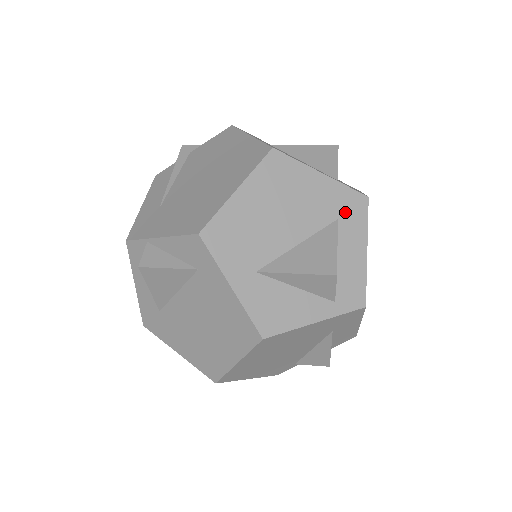
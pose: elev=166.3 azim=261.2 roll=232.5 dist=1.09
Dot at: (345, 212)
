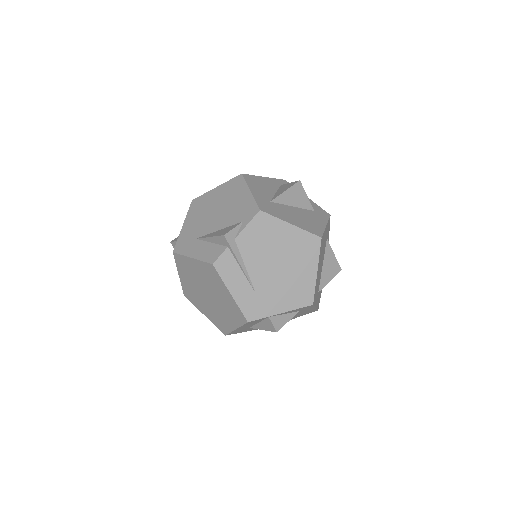
Dot at: occluded
